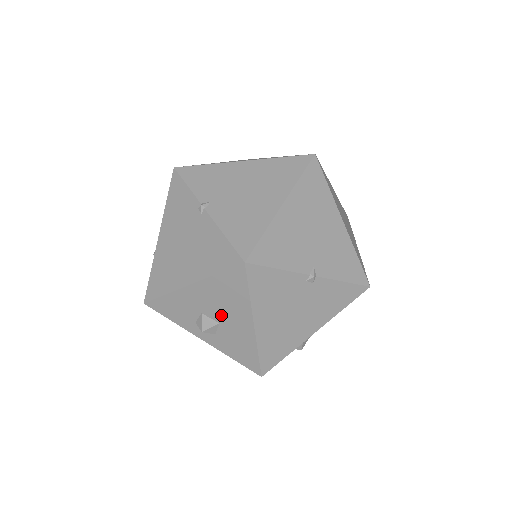
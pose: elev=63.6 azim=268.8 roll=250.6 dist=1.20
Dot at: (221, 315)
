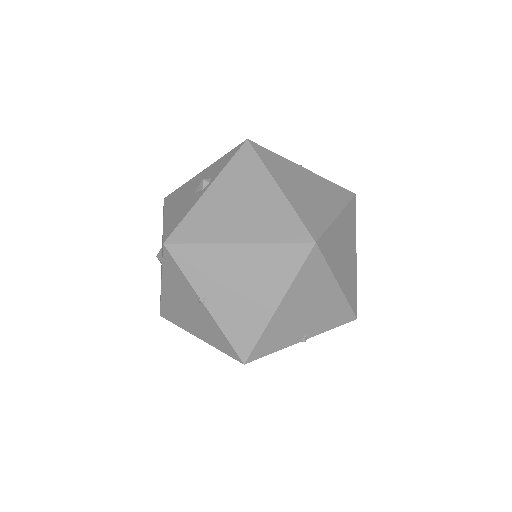
Dot at: occluded
